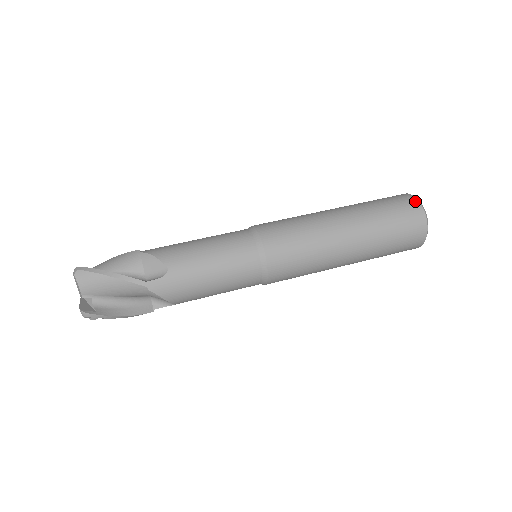
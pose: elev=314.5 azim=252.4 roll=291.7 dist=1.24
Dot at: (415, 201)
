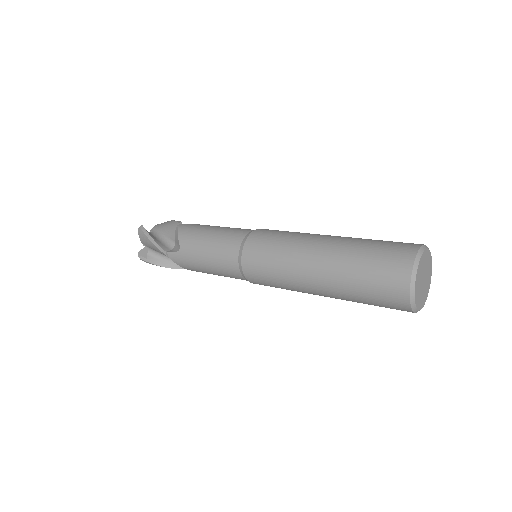
Dot at: (408, 264)
